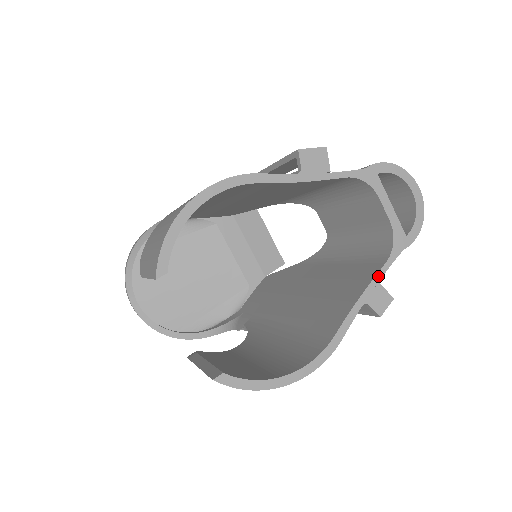
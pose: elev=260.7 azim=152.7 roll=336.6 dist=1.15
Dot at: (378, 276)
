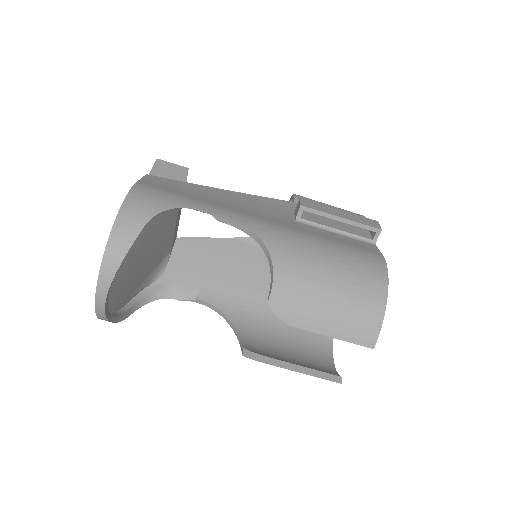
Dot at: occluded
